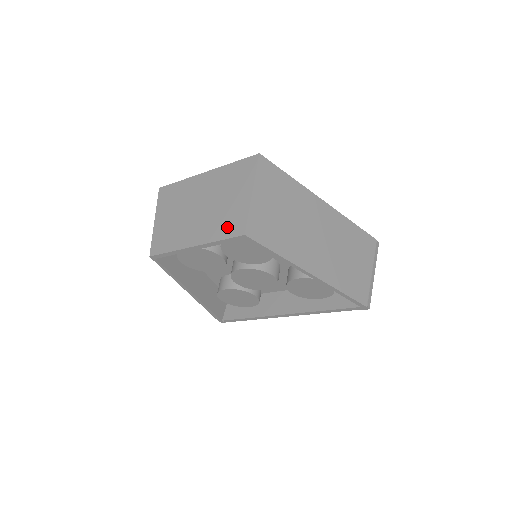
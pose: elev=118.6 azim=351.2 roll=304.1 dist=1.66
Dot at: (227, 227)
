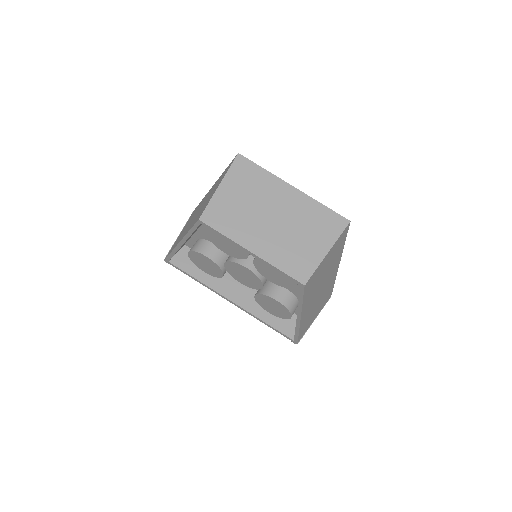
Dot at: (292, 264)
